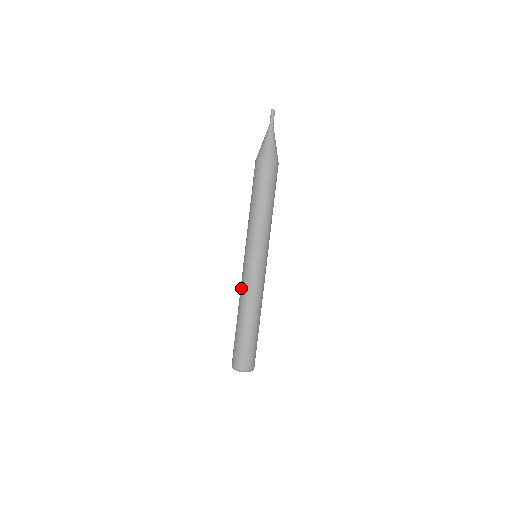
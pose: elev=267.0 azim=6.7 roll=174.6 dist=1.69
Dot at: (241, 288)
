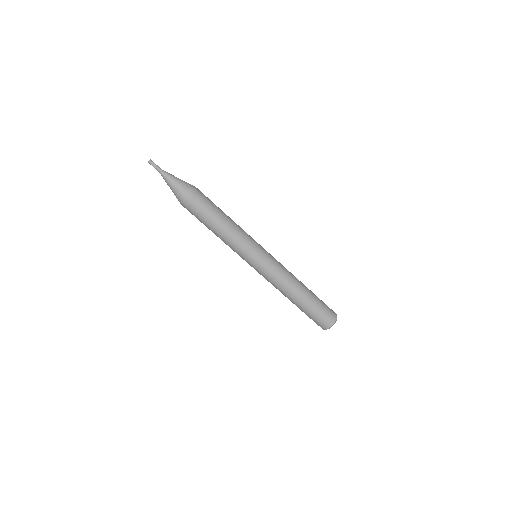
Dot at: (273, 284)
